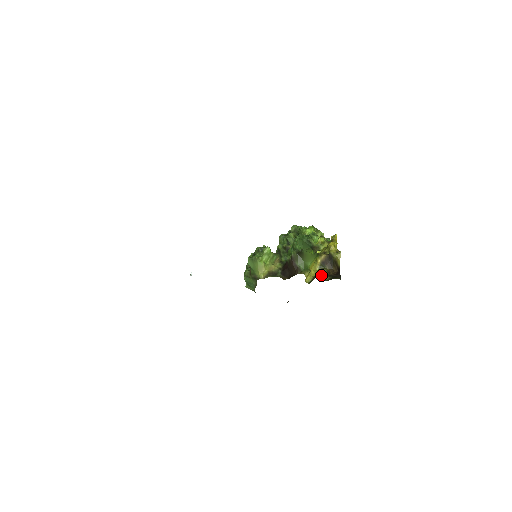
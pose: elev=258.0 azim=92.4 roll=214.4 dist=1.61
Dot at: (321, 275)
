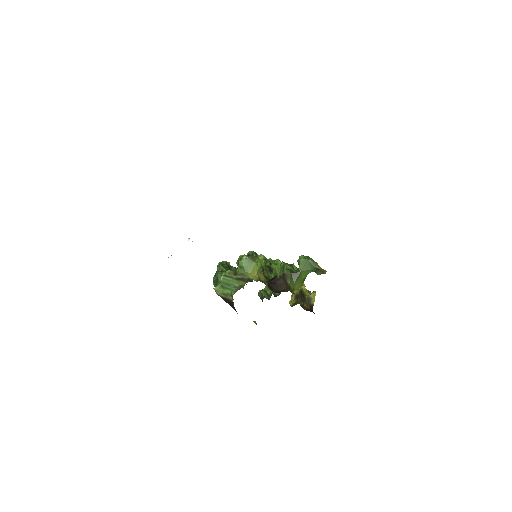
Dot at: occluded
